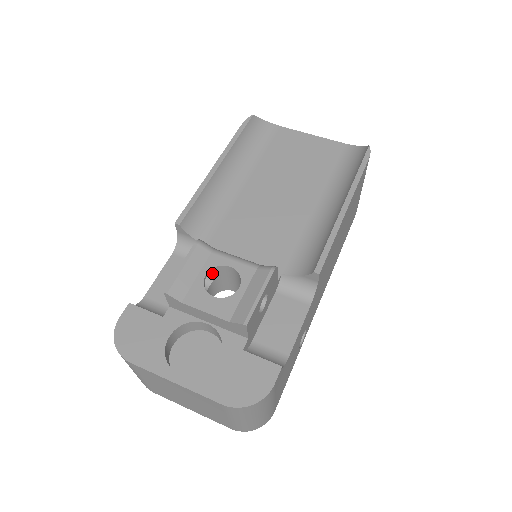
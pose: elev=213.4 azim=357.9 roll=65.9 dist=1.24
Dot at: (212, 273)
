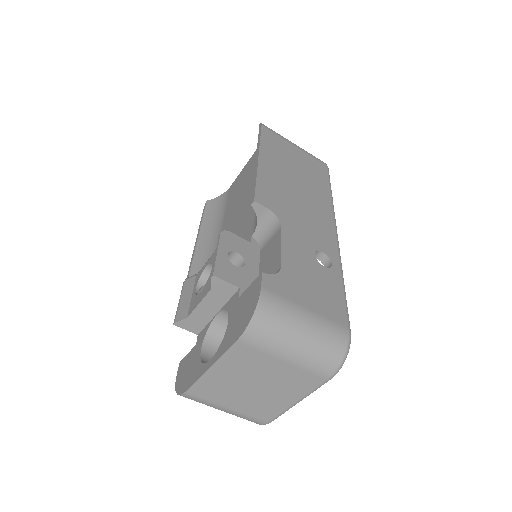
Dot at: (204, 285)
